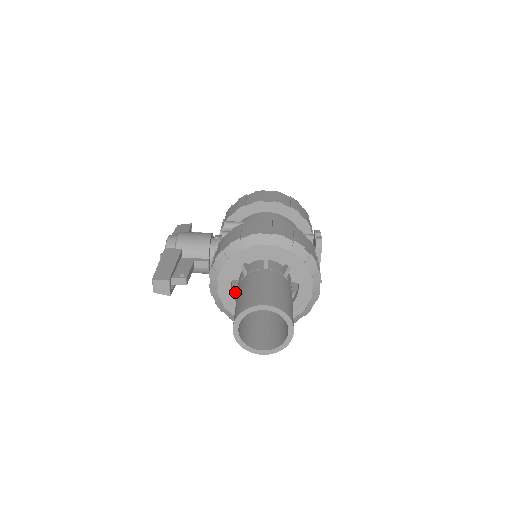
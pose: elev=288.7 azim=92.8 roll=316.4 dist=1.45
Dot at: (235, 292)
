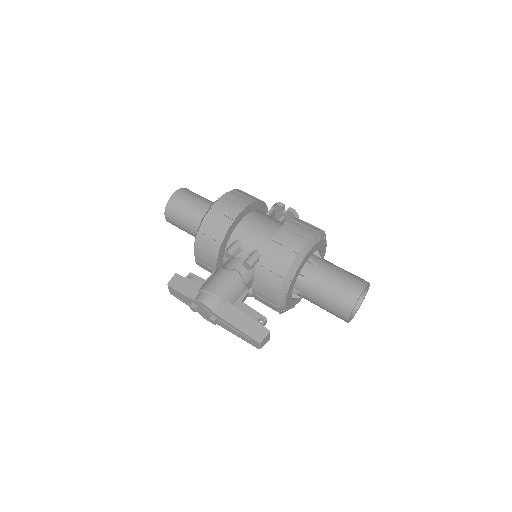
Dot at: occluded
